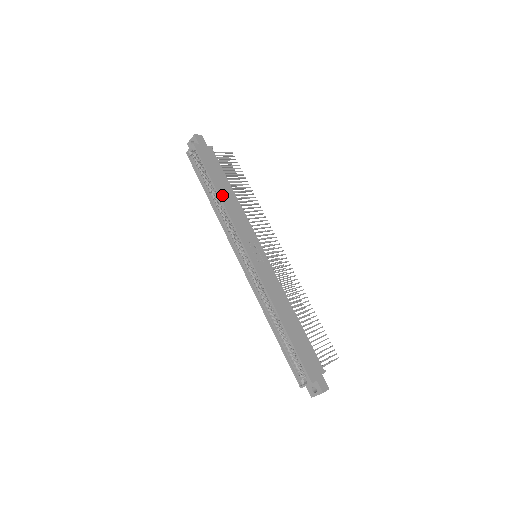
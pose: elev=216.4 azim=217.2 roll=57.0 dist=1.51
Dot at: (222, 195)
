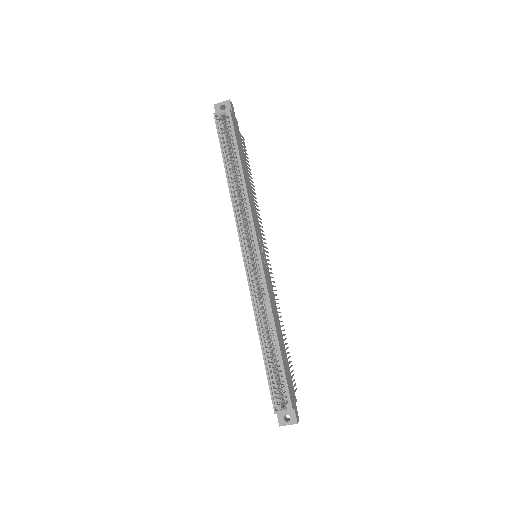
Dot at: (245, 177)
